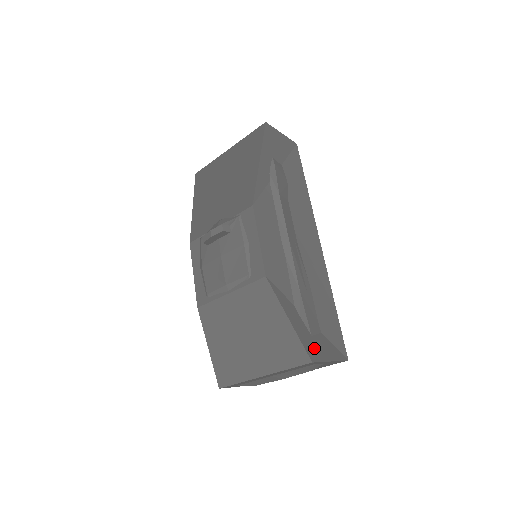
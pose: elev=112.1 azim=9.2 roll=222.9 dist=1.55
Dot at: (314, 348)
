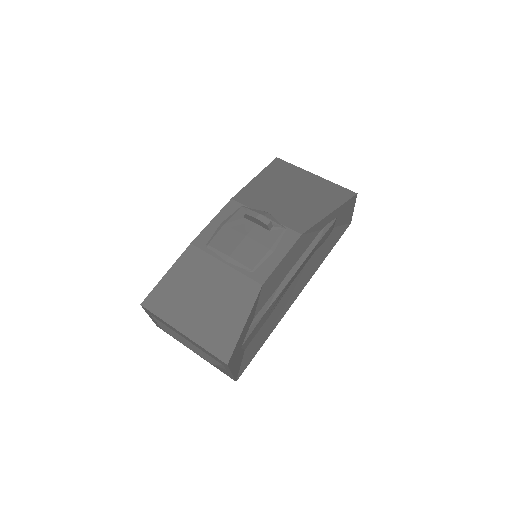
Dot at: (235, 357)
